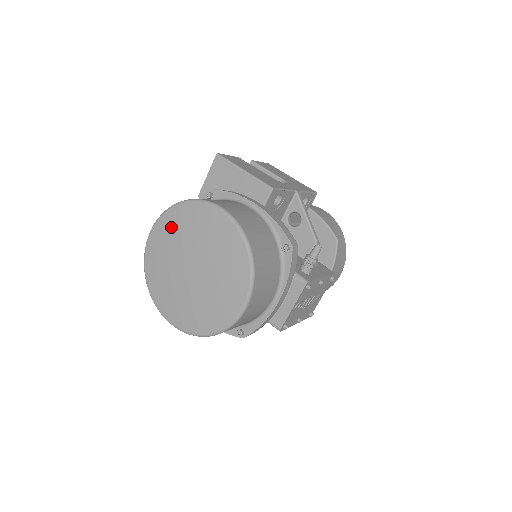
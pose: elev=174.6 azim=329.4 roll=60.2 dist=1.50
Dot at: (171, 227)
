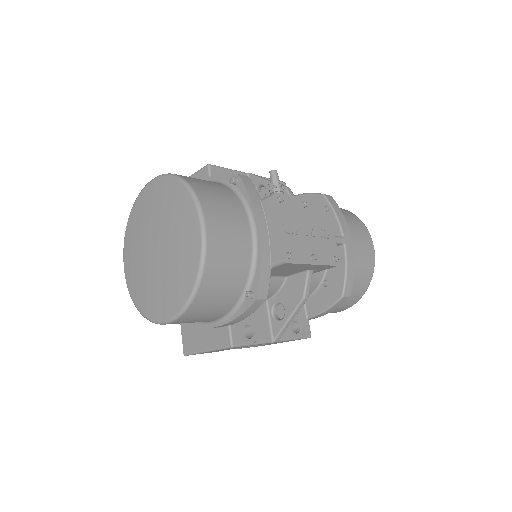
Dot at: (131, 238)
